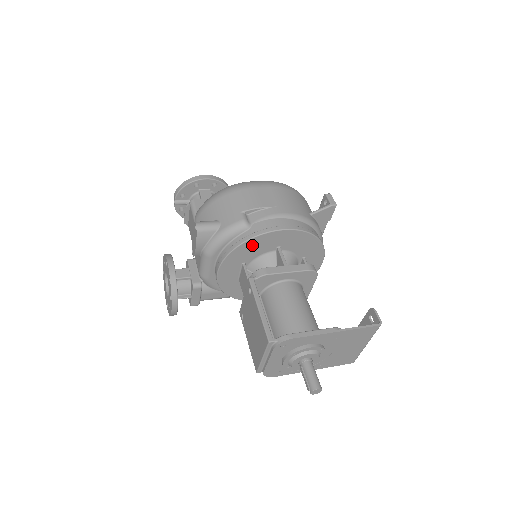
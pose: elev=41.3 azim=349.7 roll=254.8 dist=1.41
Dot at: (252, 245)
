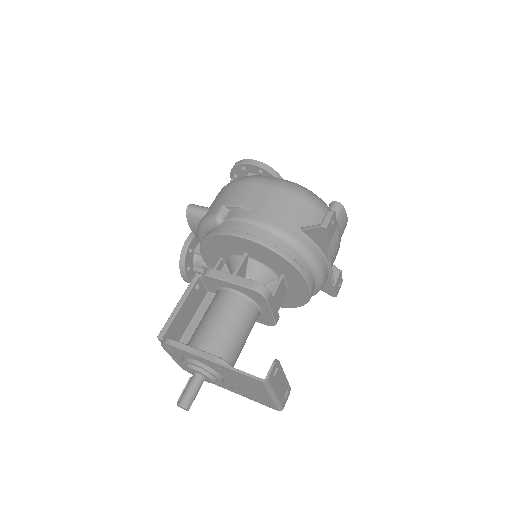
Dot at: (217, 242)
